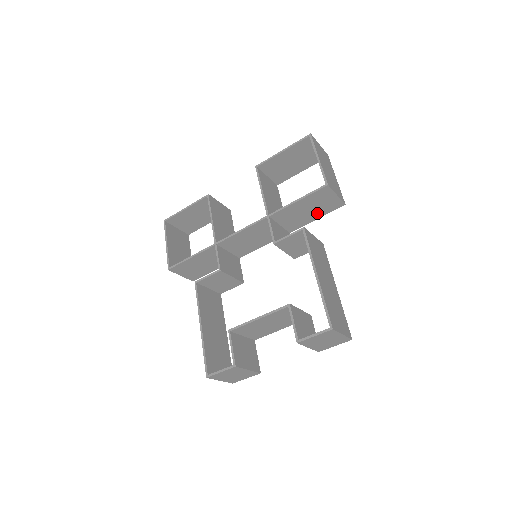
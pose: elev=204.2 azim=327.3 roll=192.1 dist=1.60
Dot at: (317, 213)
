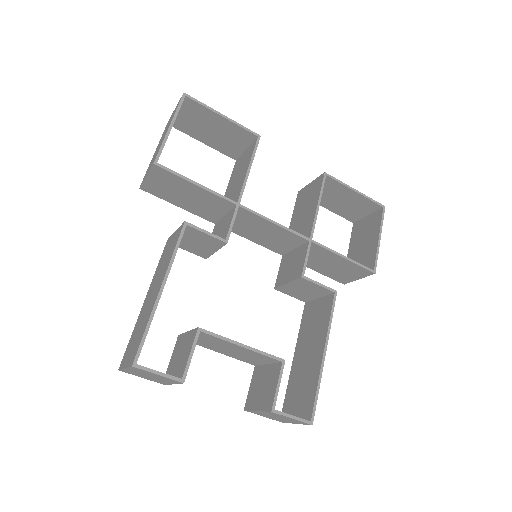
Dot at: (326, 270)
